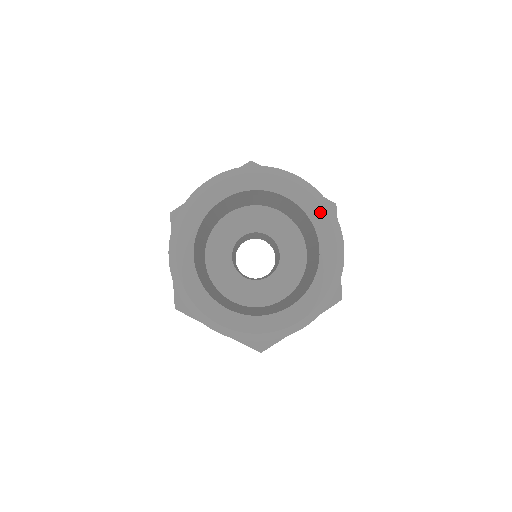
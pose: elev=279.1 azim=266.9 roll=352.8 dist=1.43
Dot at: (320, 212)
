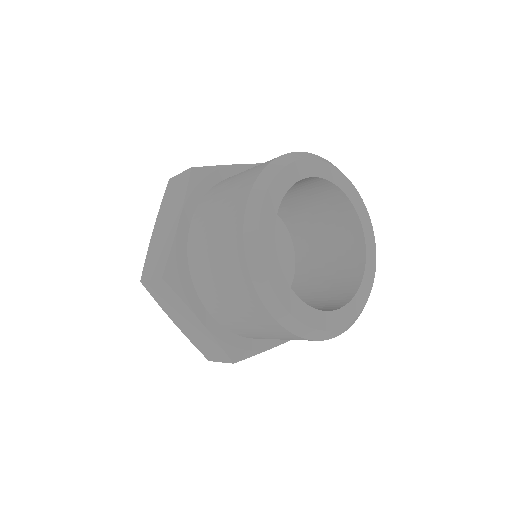
Dot at: (336, 173)
